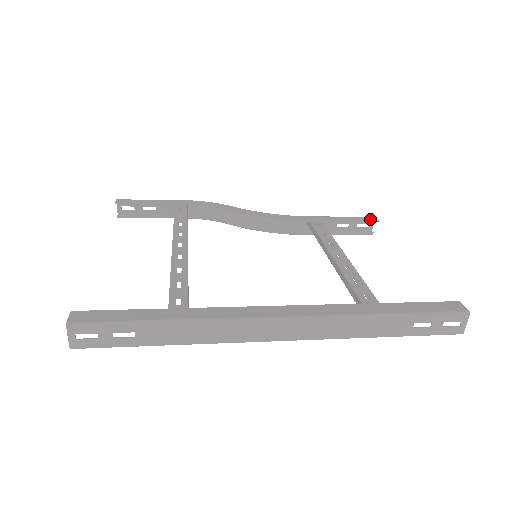
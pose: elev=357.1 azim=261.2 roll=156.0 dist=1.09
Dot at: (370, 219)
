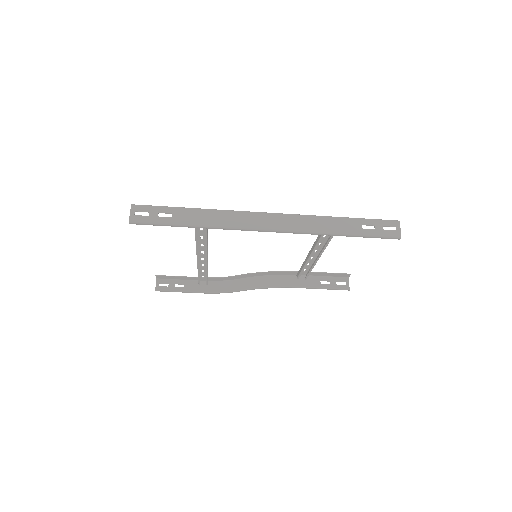
Dot at: (344, 274)
